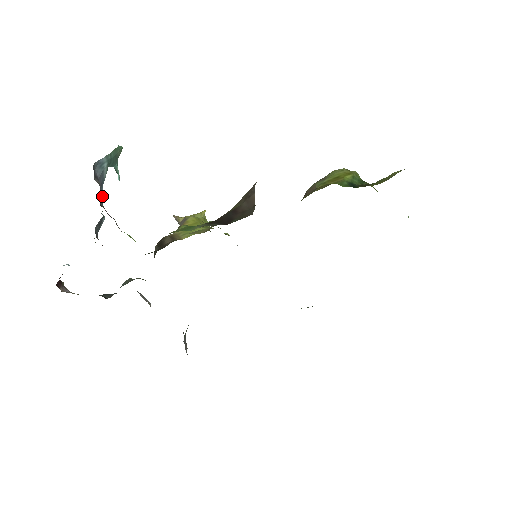
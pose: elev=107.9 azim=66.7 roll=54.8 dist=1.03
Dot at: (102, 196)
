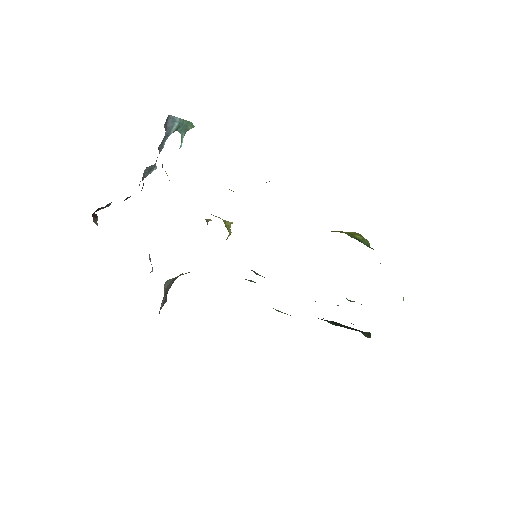
Dot at: (163, 146)
